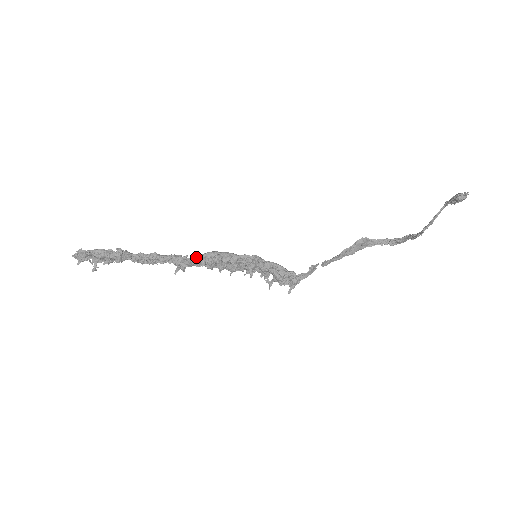
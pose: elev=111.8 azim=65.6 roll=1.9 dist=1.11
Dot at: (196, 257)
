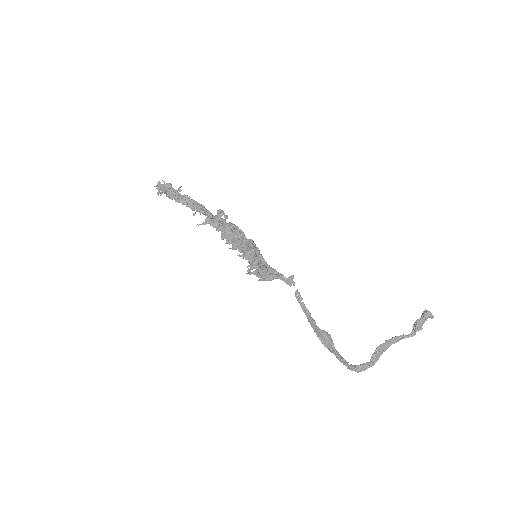
Dot at: occluded
